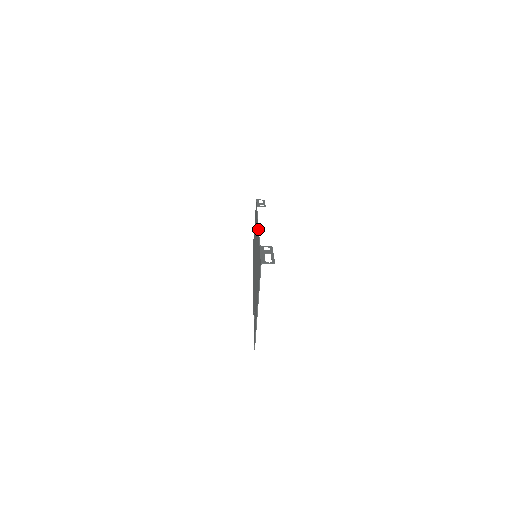
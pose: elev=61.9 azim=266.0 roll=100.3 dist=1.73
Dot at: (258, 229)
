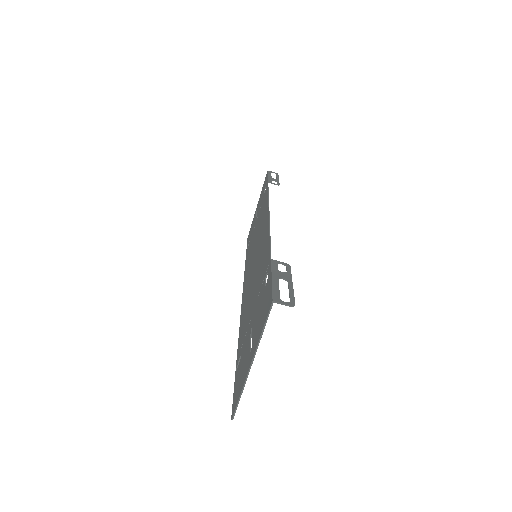
Dot at: (269, 224)
